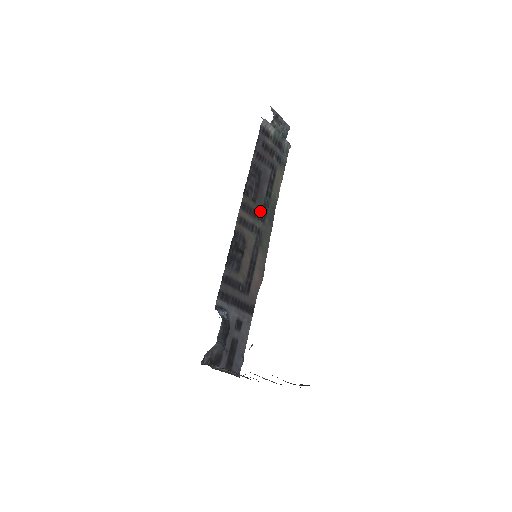
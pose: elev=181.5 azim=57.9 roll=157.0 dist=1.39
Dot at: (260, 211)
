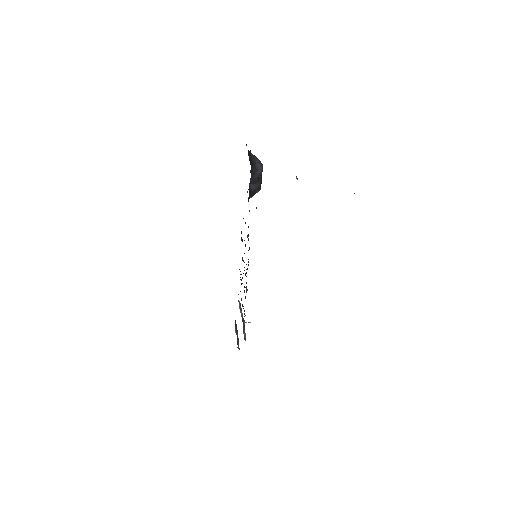
Dot at: occluded
